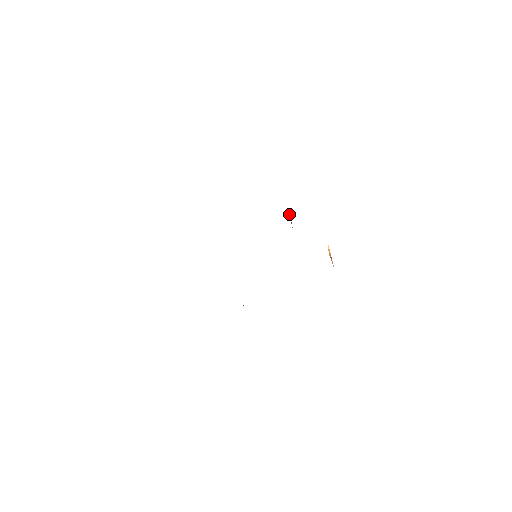
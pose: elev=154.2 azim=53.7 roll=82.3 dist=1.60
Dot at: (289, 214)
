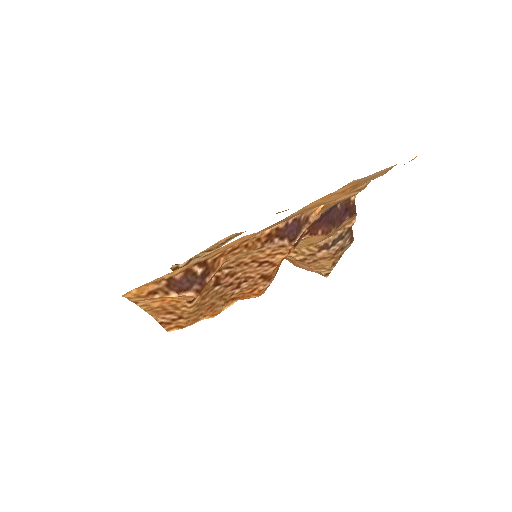
Dot at: (334, 215)
